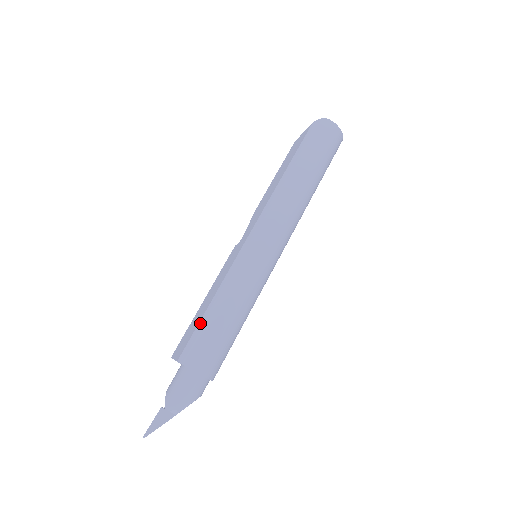
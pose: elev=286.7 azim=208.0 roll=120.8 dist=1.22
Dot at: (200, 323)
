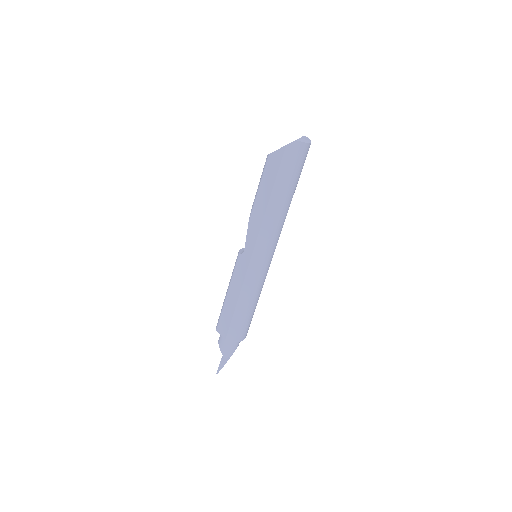
Dot at: (234, 317)
